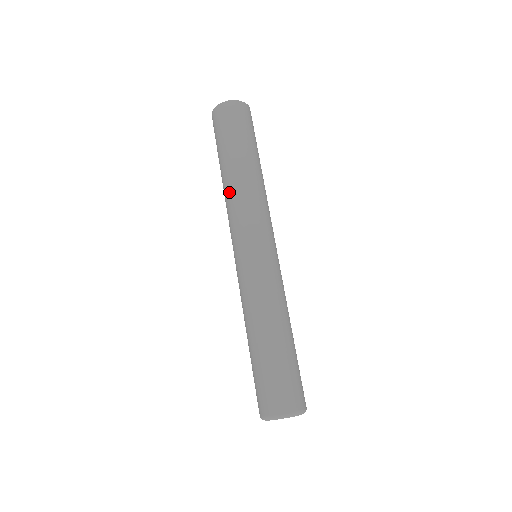
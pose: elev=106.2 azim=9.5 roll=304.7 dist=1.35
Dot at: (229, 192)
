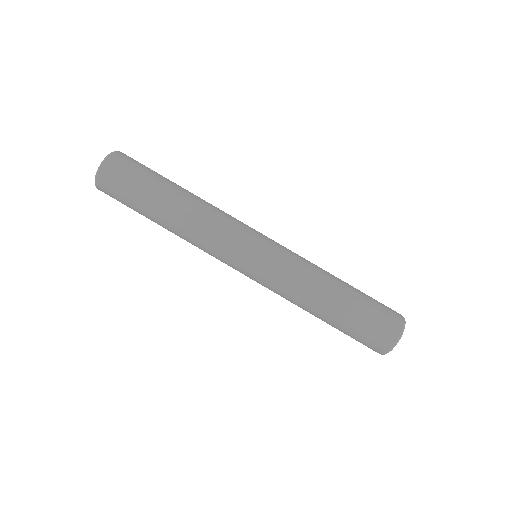
Dot at: (187, 233)
